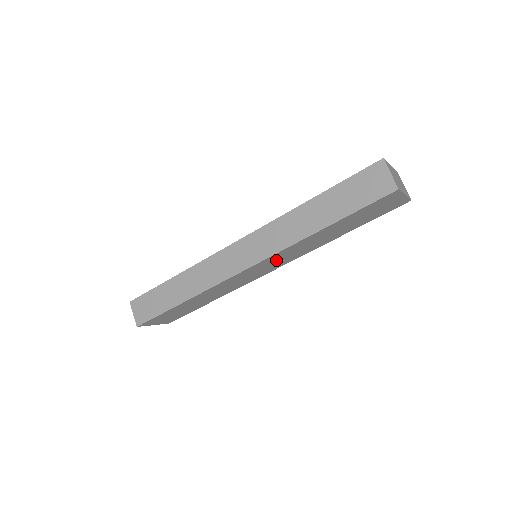
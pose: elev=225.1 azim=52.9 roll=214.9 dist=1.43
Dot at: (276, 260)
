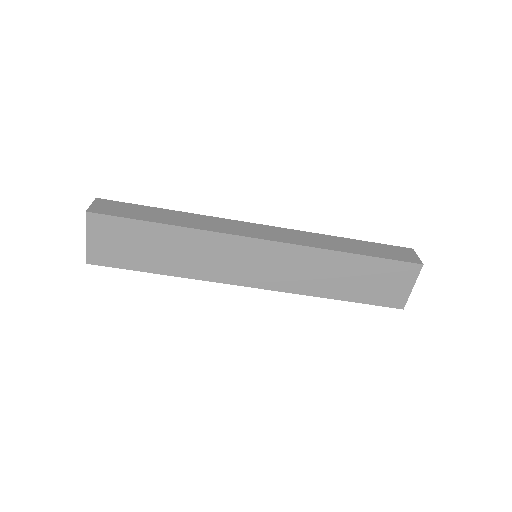
Dot at: (280, 263)
